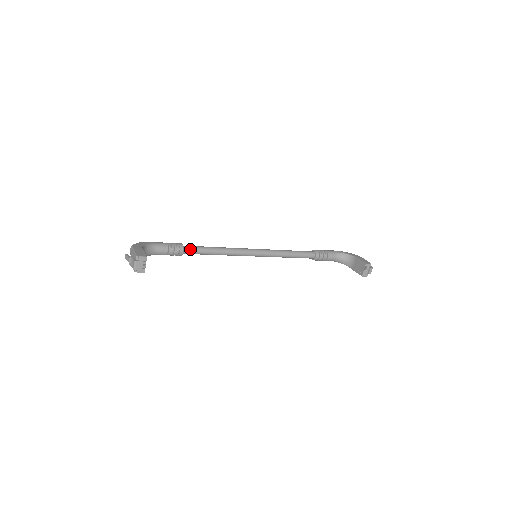
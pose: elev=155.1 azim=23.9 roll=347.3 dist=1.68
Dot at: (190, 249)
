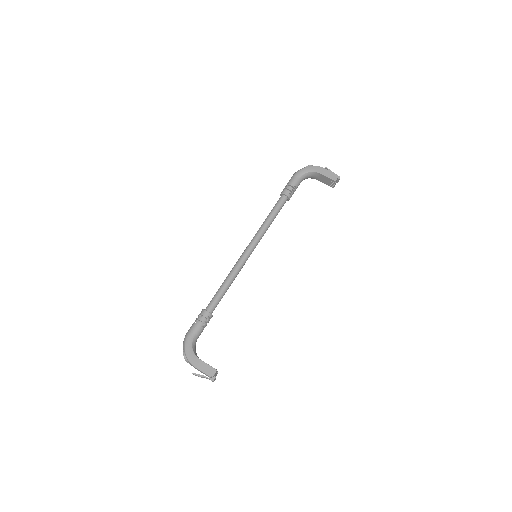
Dot at: (214, 308)
